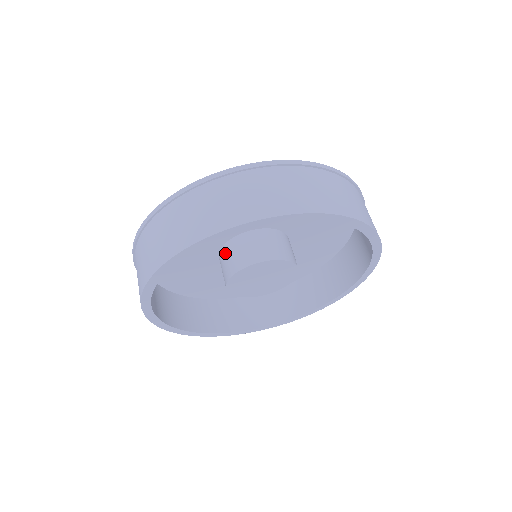
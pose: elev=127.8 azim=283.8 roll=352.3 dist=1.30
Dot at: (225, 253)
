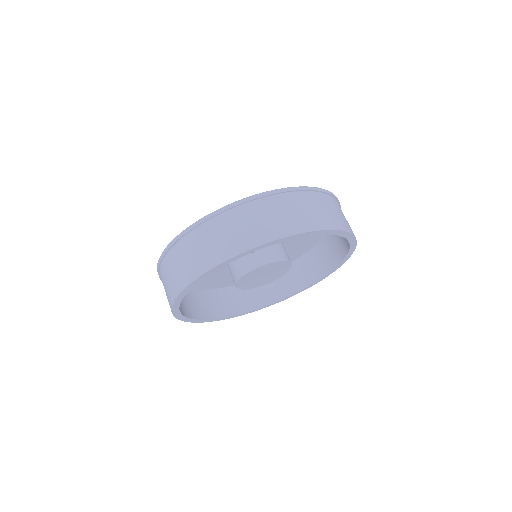
Dot at: occluded
